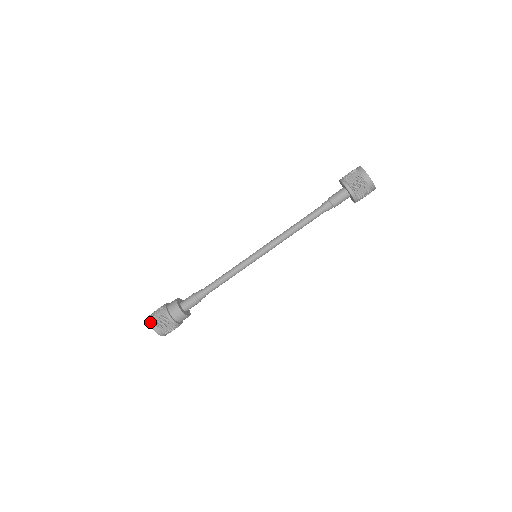
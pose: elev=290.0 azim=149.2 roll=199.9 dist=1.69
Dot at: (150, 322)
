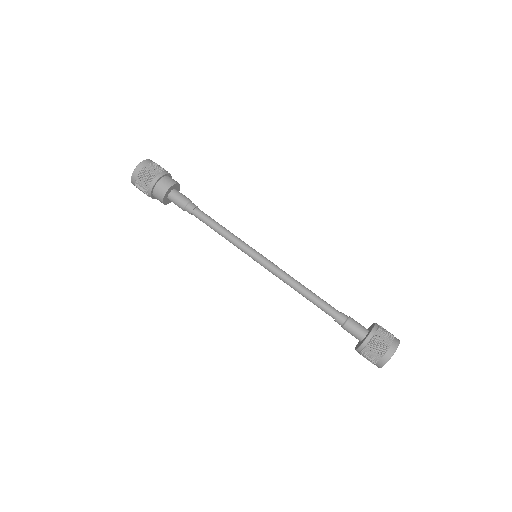
Dot at: occluded
